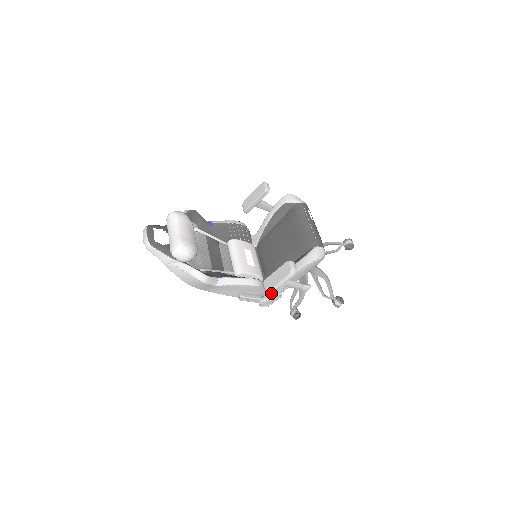
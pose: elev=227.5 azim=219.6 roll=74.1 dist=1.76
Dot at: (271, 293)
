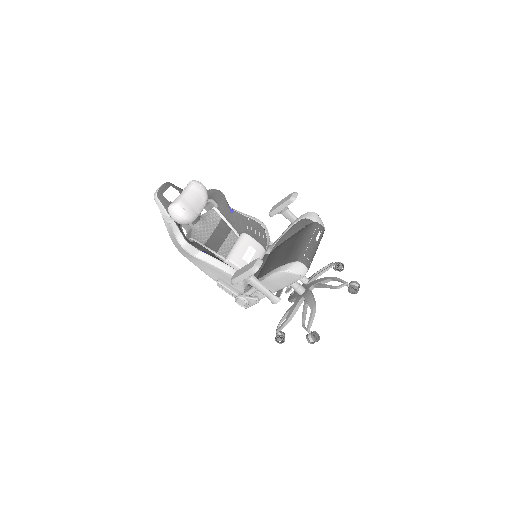
Dot at: (234, 284)
